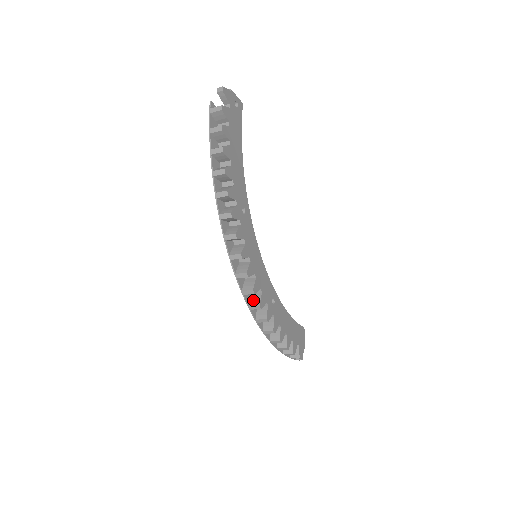
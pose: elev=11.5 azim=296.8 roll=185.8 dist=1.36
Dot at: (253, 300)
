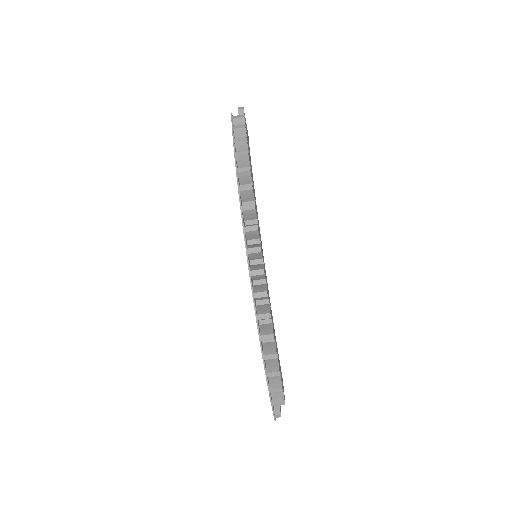
Dot at: (258, 288)
